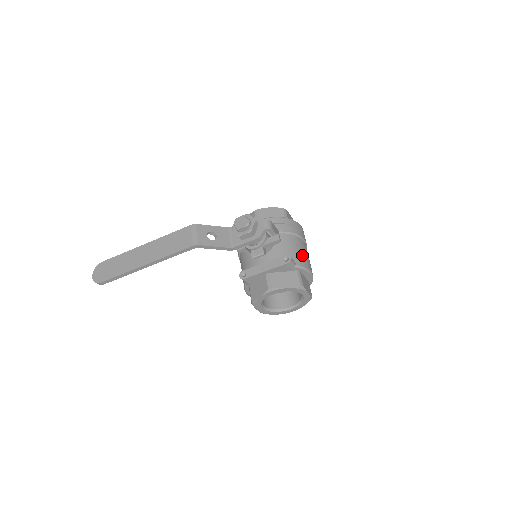
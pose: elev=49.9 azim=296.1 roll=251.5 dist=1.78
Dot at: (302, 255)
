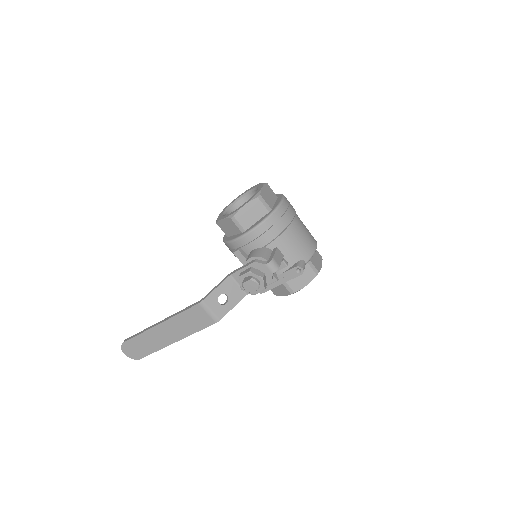
Dot at: (304, 243)
